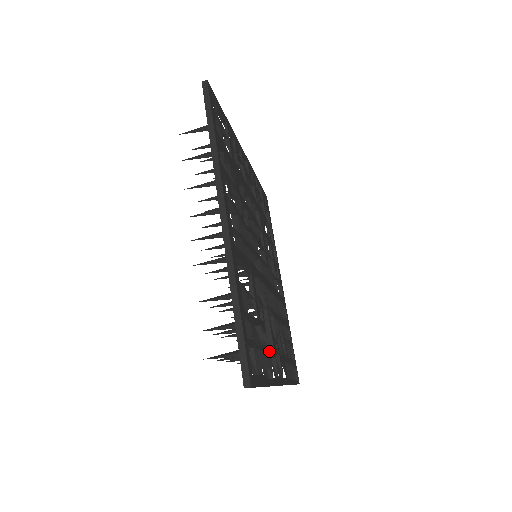
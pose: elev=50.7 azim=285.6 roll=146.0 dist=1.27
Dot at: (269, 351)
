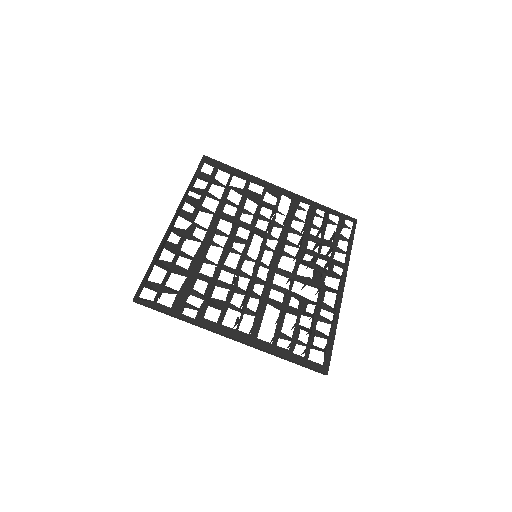
Dot at: (319, 304)
